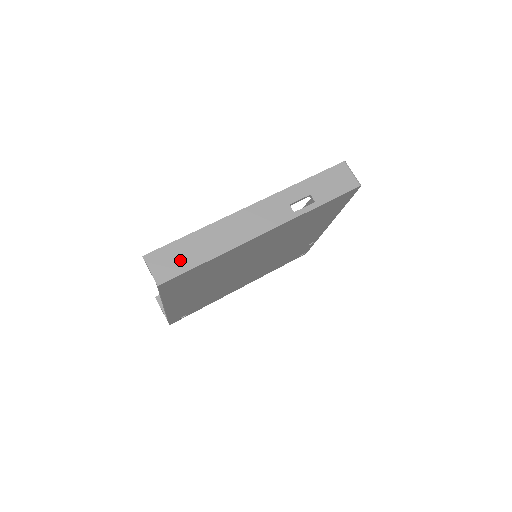
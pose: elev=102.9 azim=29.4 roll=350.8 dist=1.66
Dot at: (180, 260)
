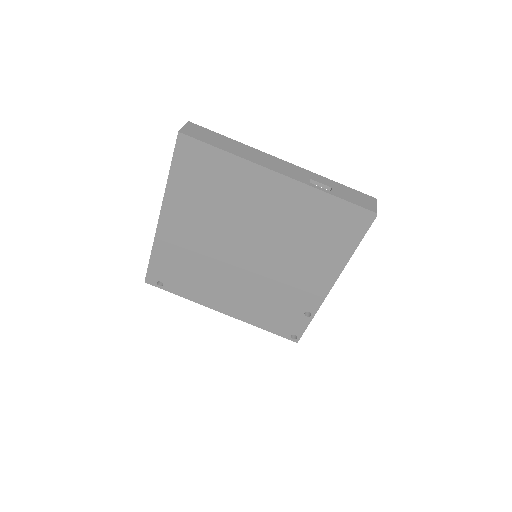
Dot at: (207, 137)
